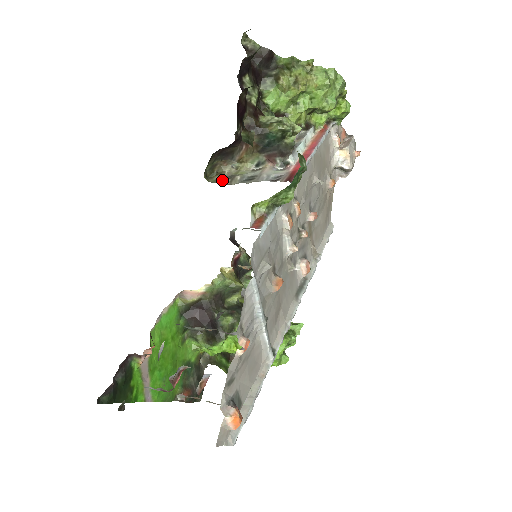
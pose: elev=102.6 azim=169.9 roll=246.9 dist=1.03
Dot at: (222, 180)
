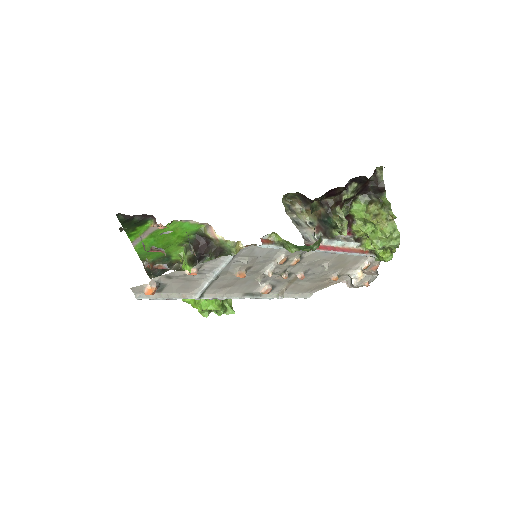
Dot at: (288, 207)
